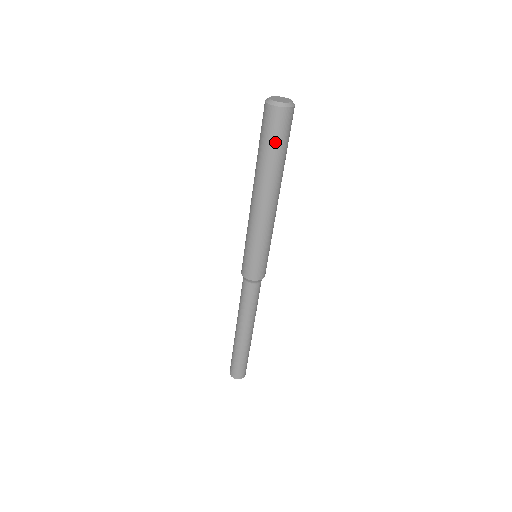
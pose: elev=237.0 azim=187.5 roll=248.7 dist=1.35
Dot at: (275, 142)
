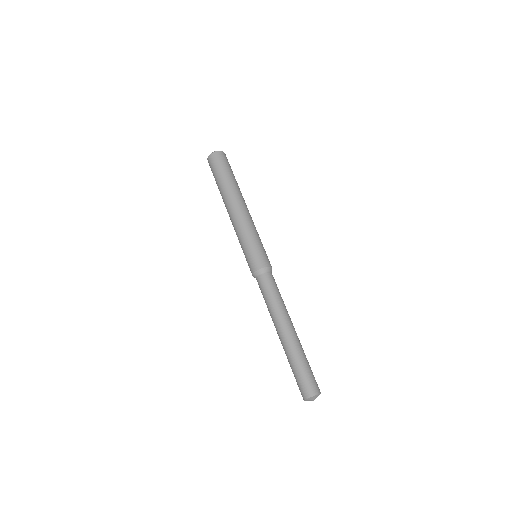
Dot at: (225, 169)
